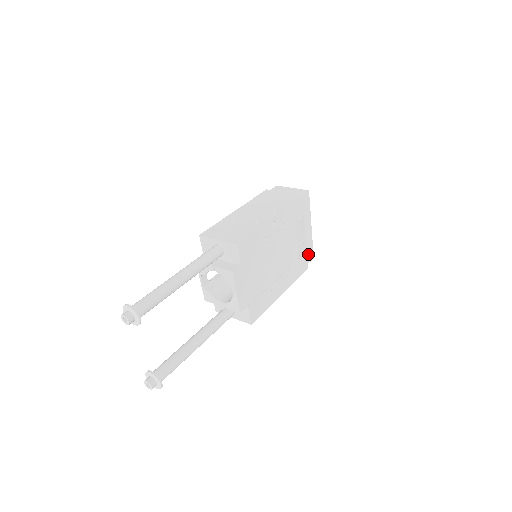
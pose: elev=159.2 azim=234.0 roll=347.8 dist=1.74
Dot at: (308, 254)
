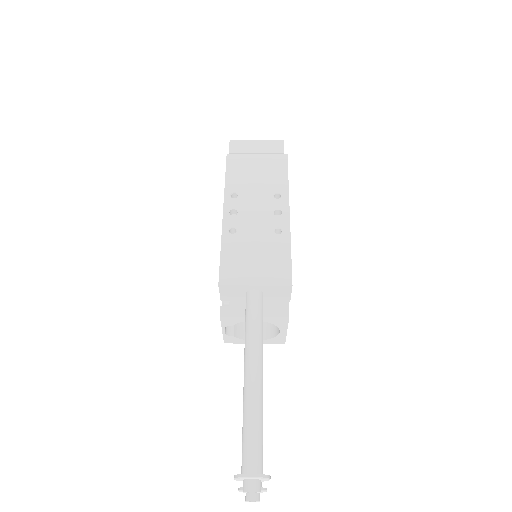
Dot at: occluded
